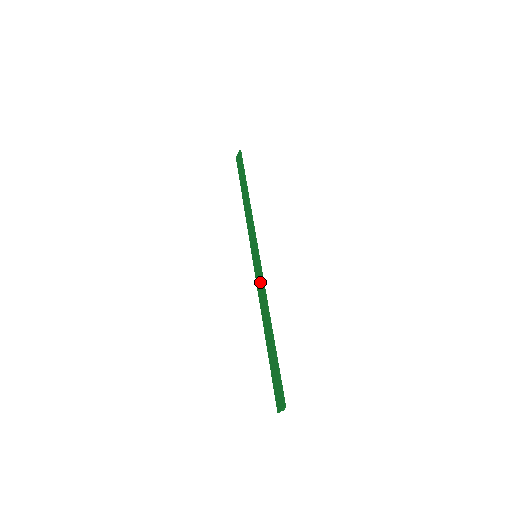
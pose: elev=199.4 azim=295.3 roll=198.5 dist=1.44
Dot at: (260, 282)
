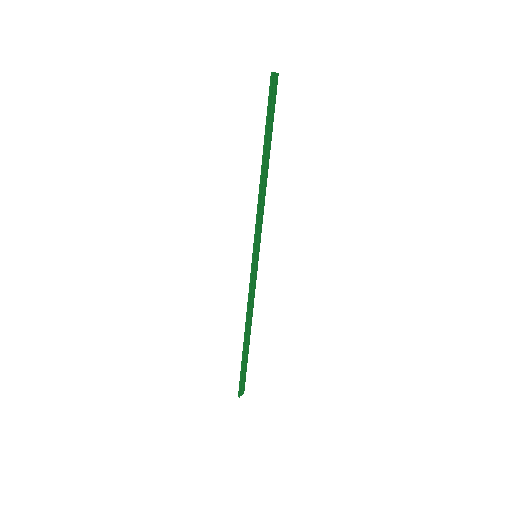
Dot at: (250, 289)
